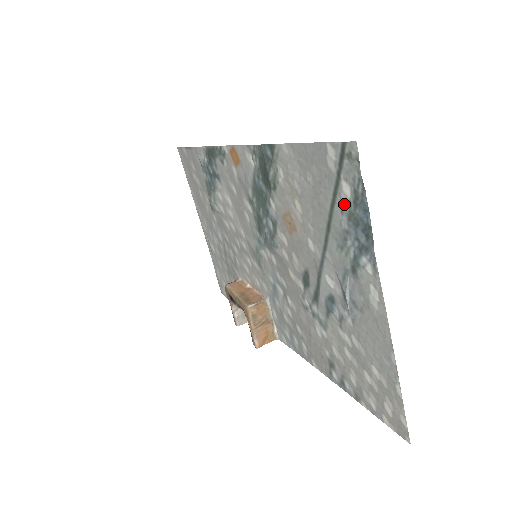
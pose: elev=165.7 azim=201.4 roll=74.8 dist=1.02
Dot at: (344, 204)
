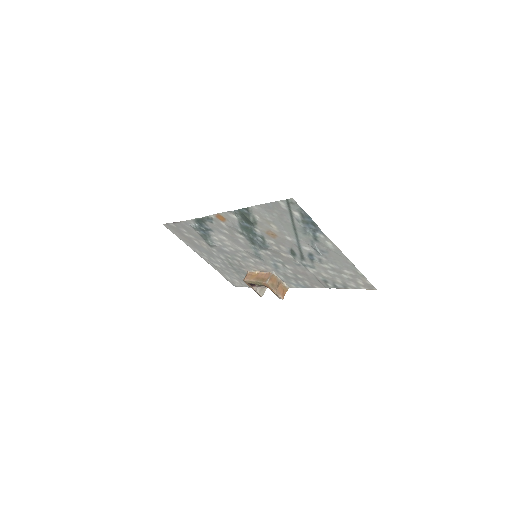
Dot at: (298, 219)
